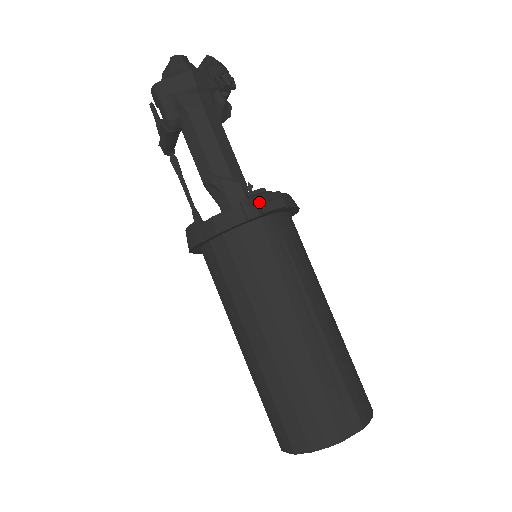
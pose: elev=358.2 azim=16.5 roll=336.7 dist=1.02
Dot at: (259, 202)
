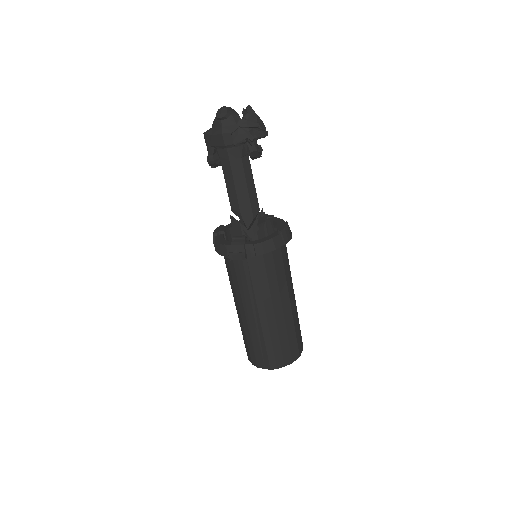
Dot at: (229, 253)
